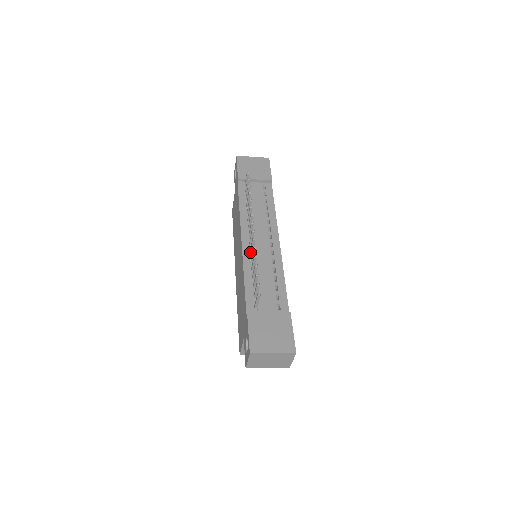
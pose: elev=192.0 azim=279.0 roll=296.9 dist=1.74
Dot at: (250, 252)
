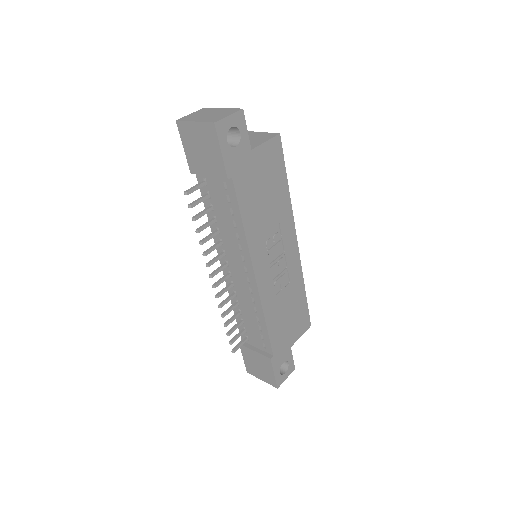
Dot at: (230, 285)
